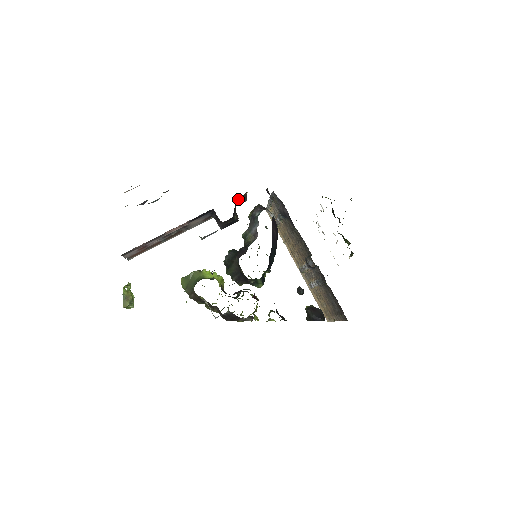
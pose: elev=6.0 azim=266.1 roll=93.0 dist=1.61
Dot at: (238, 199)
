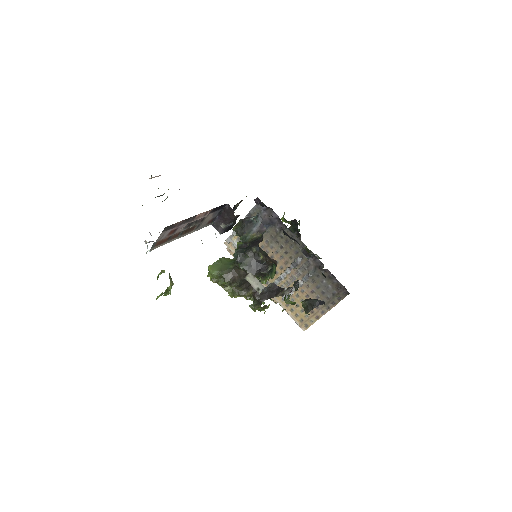
Dot at: (234, 206)
